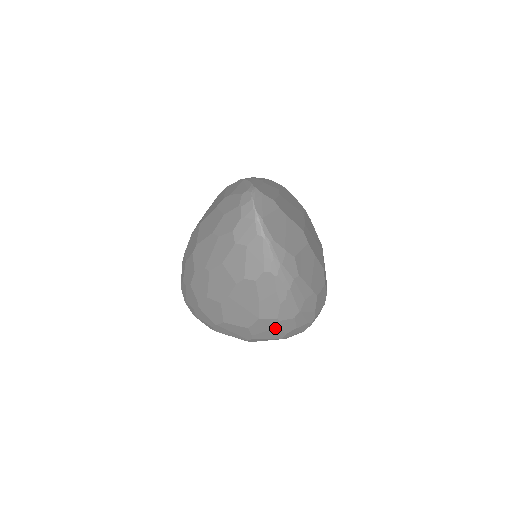
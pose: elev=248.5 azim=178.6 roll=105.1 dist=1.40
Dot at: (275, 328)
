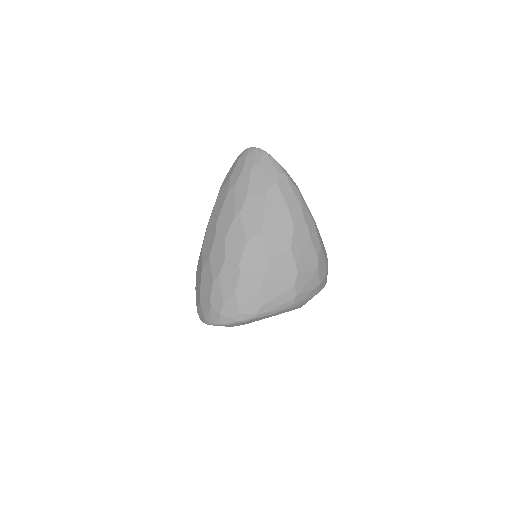
Dot at: (308, 242)
